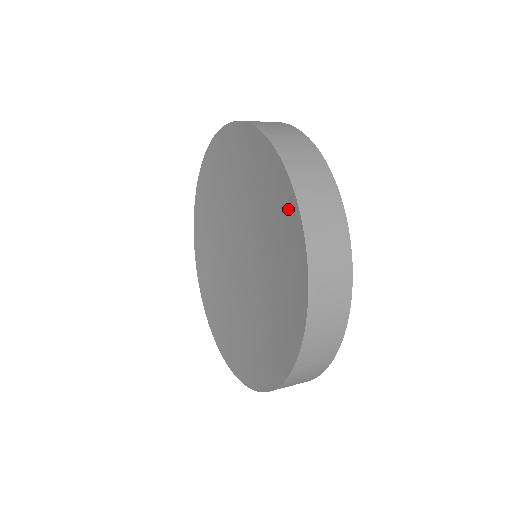
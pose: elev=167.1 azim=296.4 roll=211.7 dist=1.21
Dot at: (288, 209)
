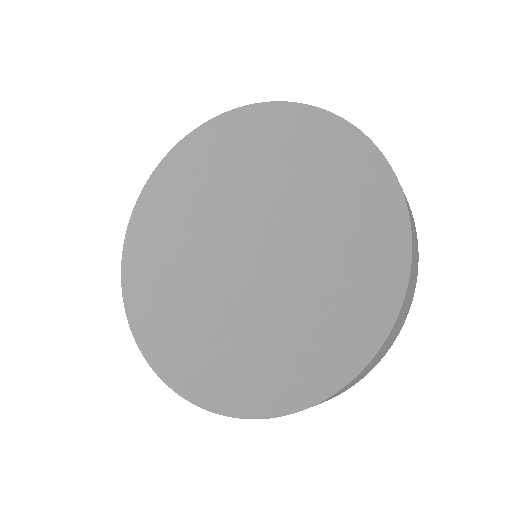
Dot at: (368, 177)
